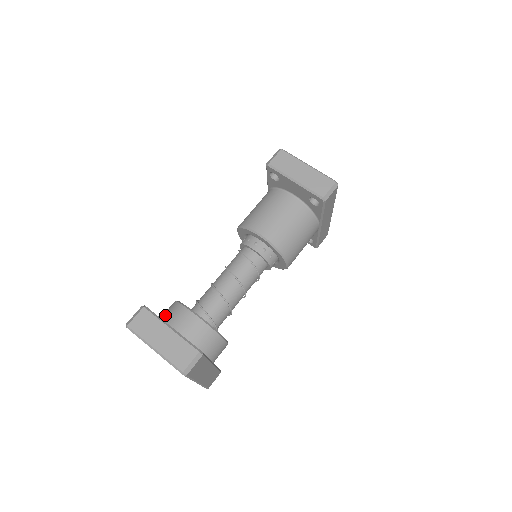
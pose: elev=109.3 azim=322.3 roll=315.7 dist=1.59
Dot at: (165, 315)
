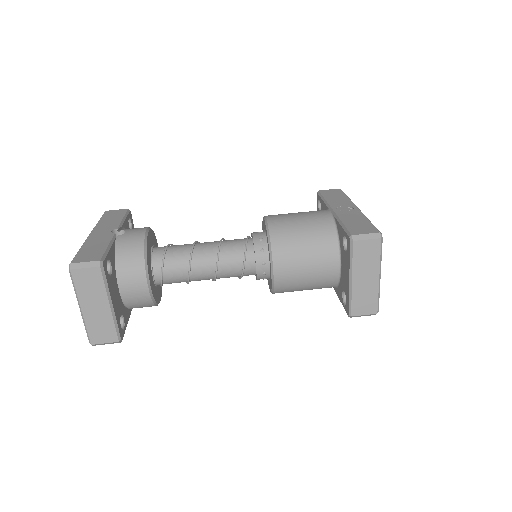
Dot at: (122, 252)
